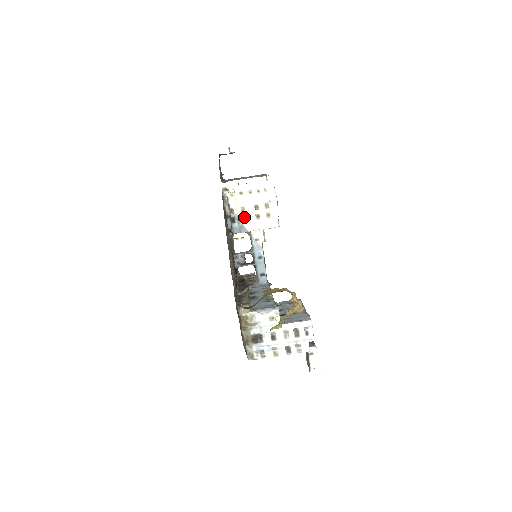
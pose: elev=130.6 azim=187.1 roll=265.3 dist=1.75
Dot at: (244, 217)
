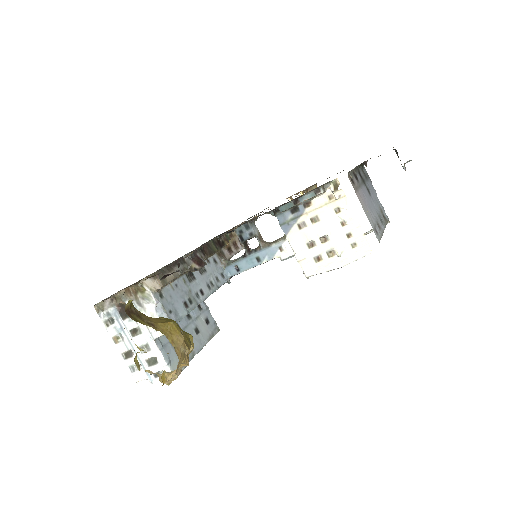
Dot at: (304, 224)
